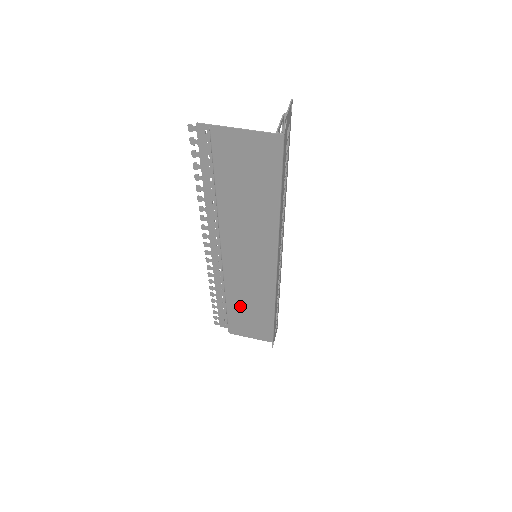
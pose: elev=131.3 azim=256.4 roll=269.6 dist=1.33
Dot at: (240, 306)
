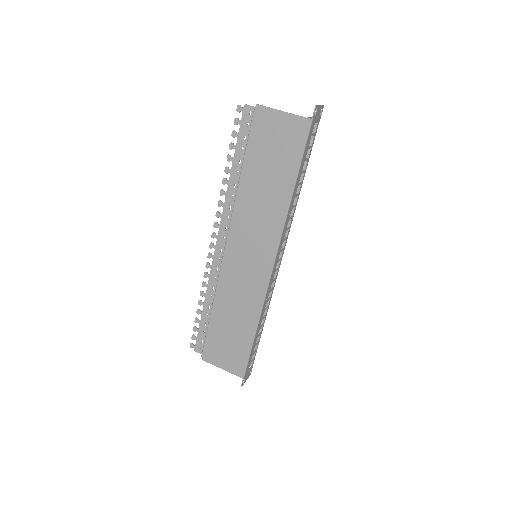
Dot at: (224, 319)
